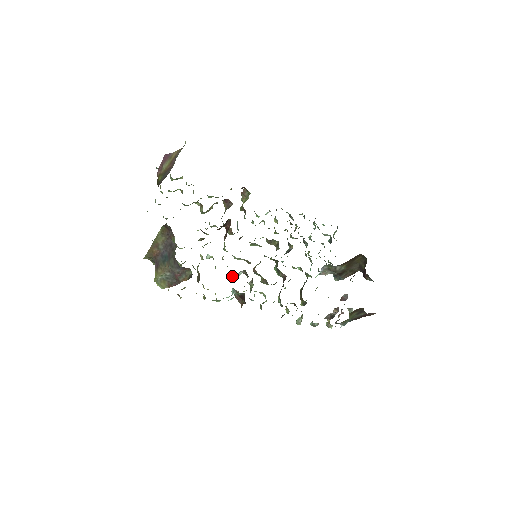
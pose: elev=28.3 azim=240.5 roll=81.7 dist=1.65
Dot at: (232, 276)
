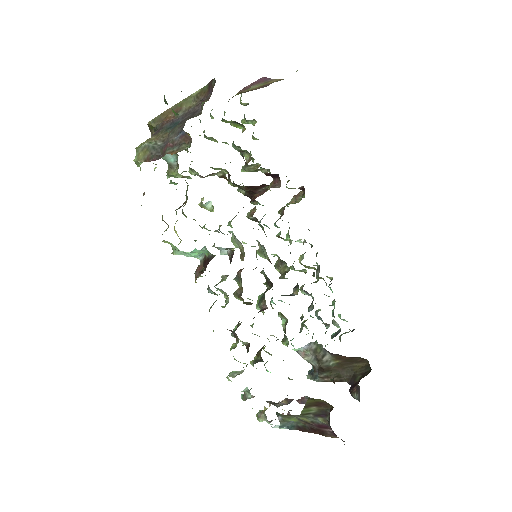
Dot at: (214, 245)
